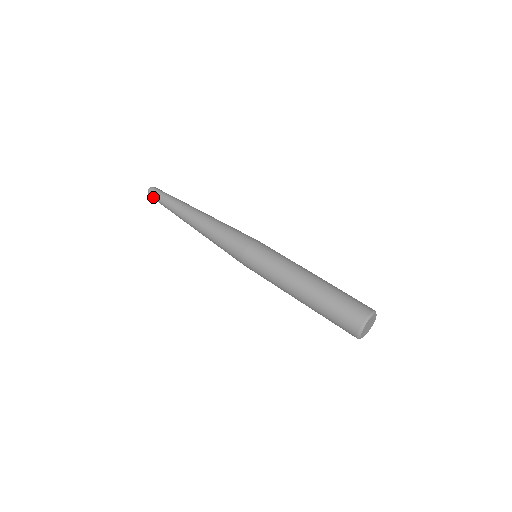
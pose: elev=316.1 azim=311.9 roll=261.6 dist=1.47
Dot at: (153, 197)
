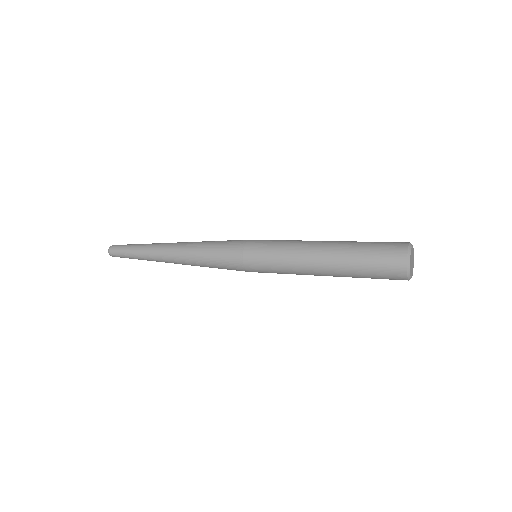
Dot at: (117, 255)
